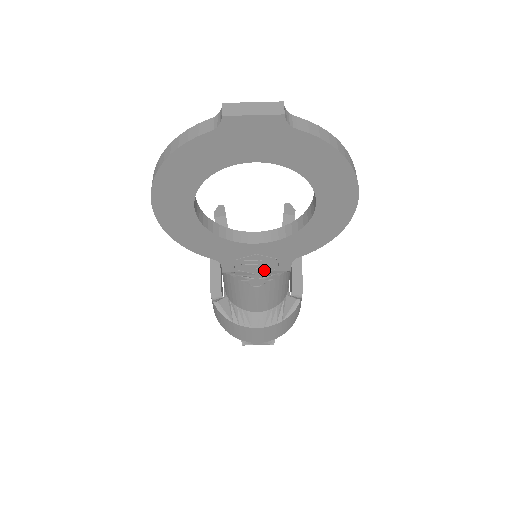
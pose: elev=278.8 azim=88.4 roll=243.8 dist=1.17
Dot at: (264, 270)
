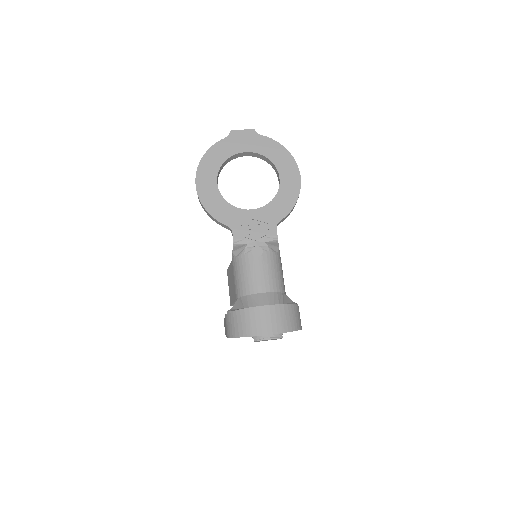
Dot at: (260, 236)
